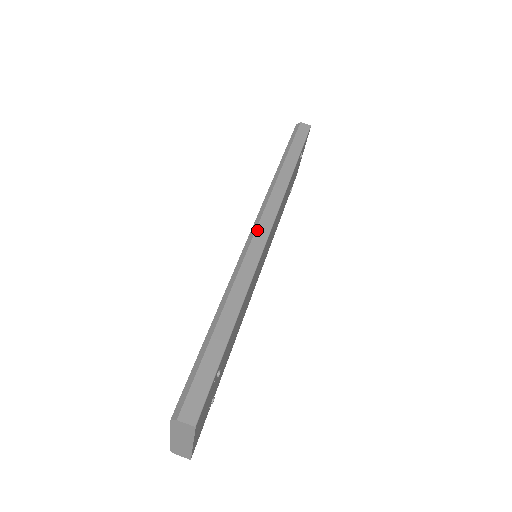
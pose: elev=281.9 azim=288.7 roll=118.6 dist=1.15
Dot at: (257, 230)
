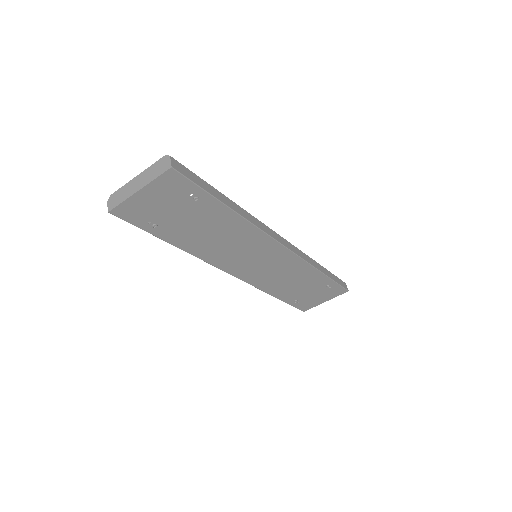
Dot at: (281, 237)
